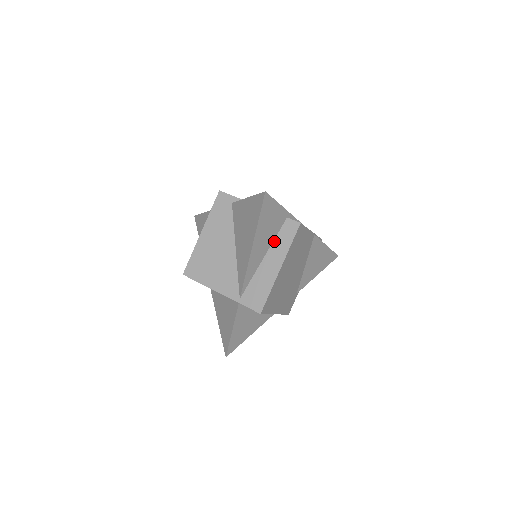
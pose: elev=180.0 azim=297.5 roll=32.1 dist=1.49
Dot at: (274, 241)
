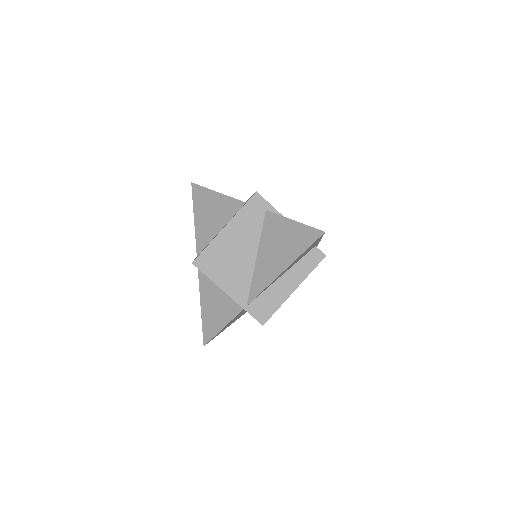
Dot at: (297, 263)
